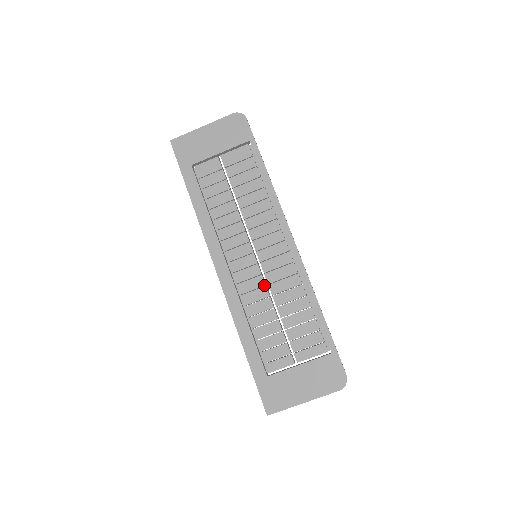
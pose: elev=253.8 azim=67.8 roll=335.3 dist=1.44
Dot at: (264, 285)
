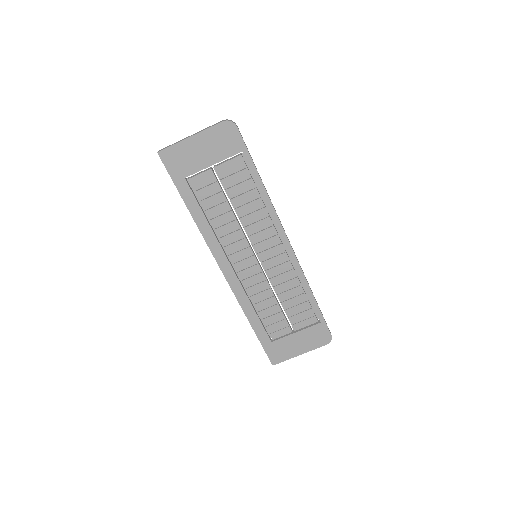
Dot at: (265, 280)
